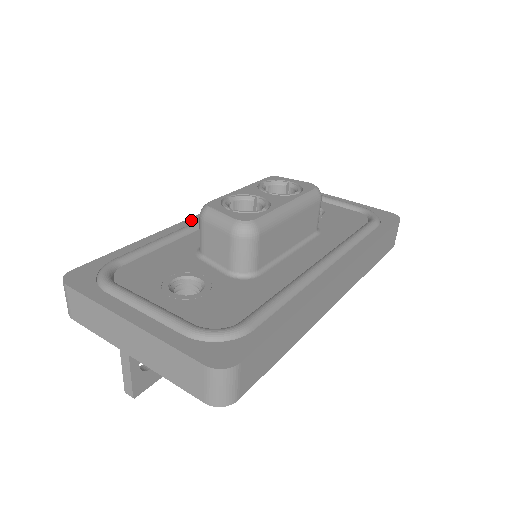
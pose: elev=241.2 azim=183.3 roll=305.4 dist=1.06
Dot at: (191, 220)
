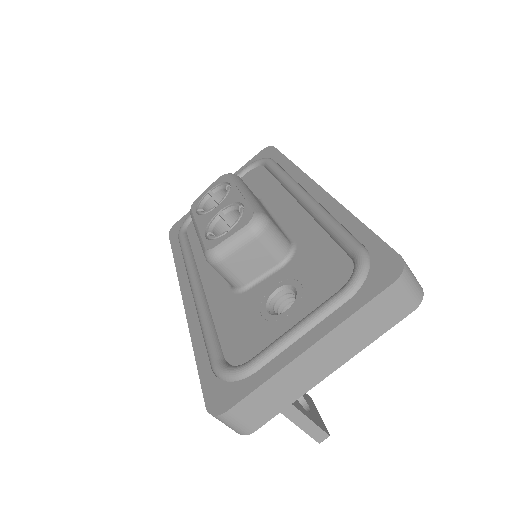
Dot at: (186, 299)
